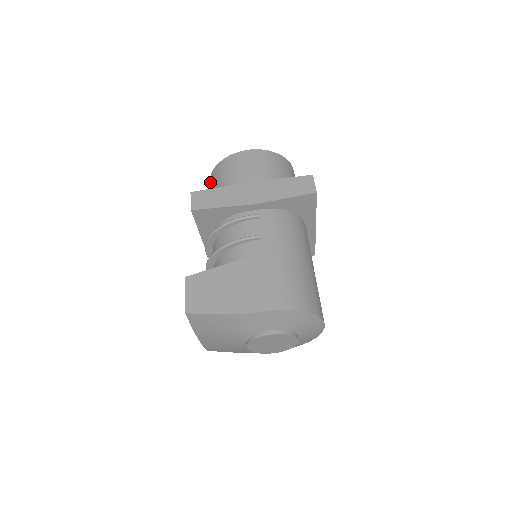
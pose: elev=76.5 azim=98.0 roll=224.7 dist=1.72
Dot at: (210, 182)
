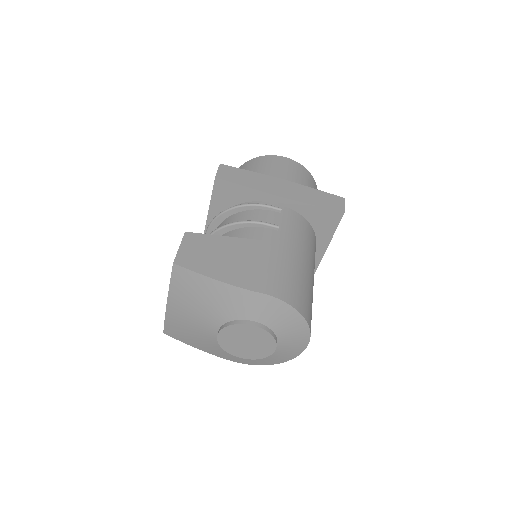
Dot at: occluded
